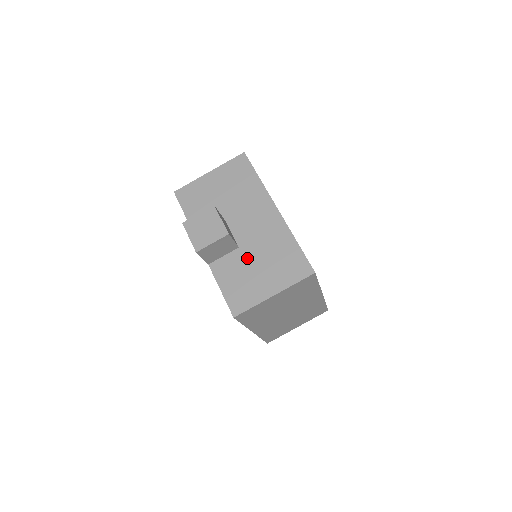
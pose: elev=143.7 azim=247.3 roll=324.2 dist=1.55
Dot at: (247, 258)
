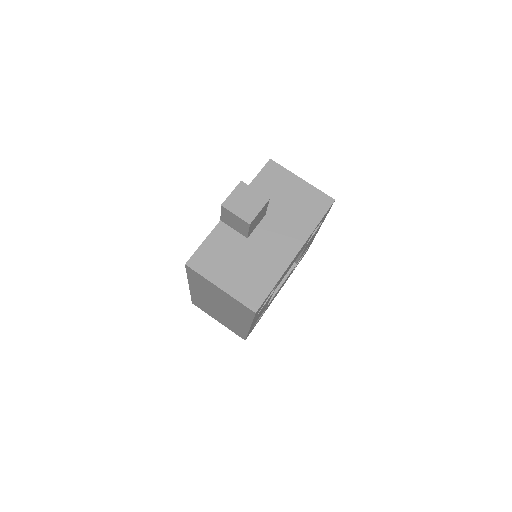
Dot at: (241, 250)
